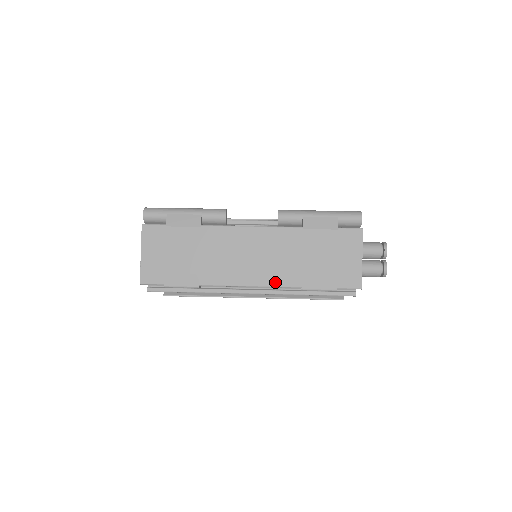
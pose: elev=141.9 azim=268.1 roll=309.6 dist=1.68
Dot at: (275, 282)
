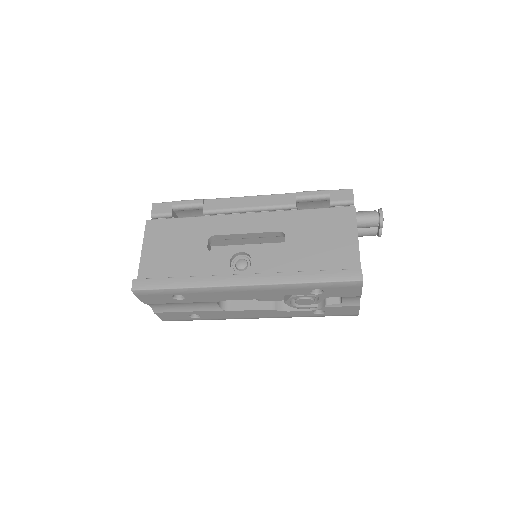
Dot at: occluded
